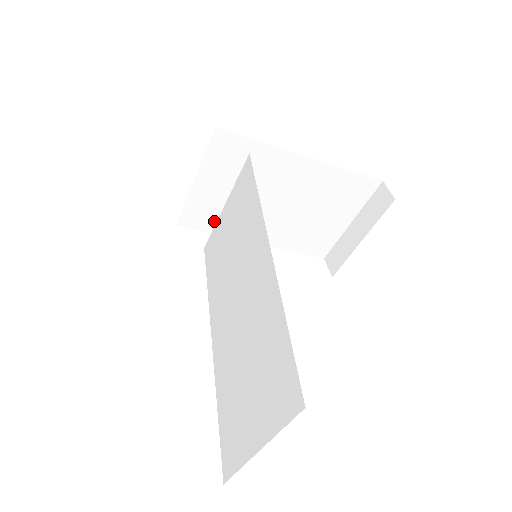
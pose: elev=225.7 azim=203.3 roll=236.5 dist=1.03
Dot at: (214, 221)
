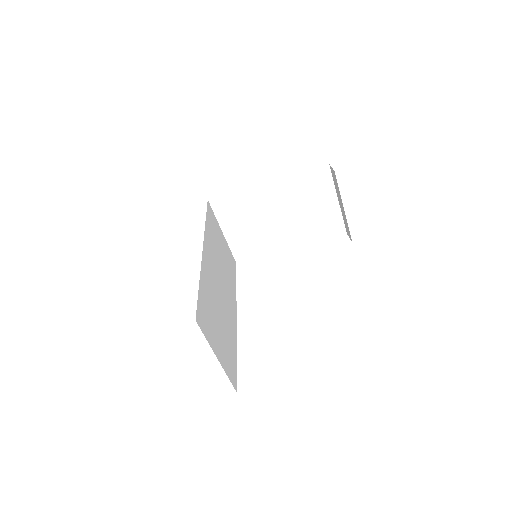
Dot at: (254, 249)
